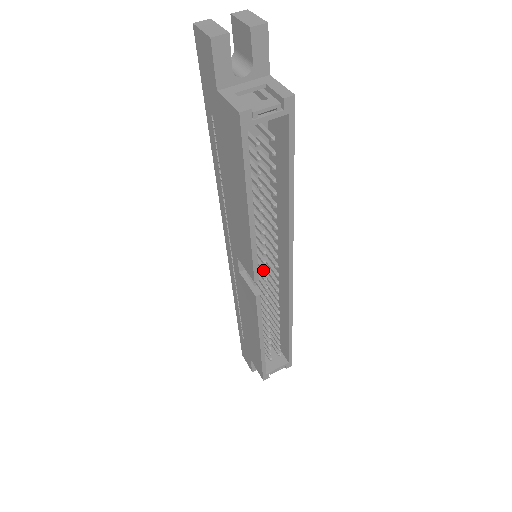
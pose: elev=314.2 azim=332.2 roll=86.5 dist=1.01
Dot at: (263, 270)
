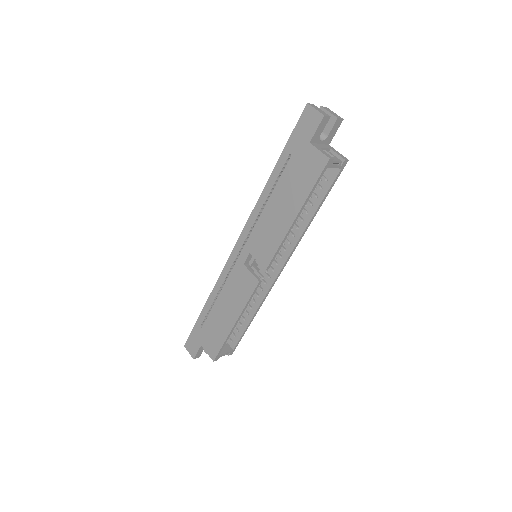
Dot at: occluded
